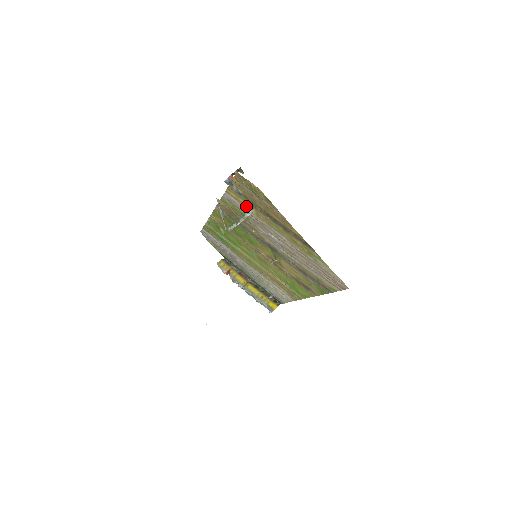
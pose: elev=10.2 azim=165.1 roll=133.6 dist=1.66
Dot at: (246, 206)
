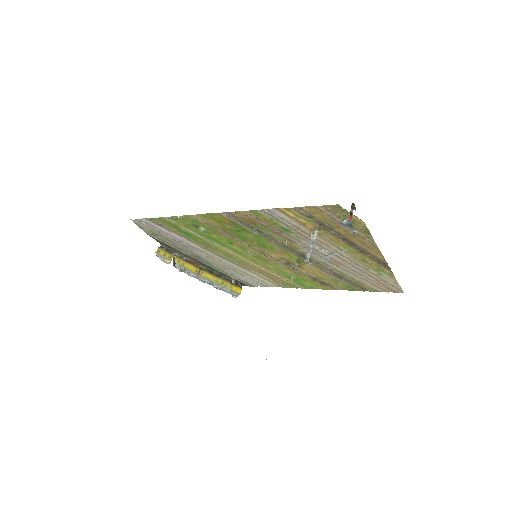
Dot at: (305, 225)
